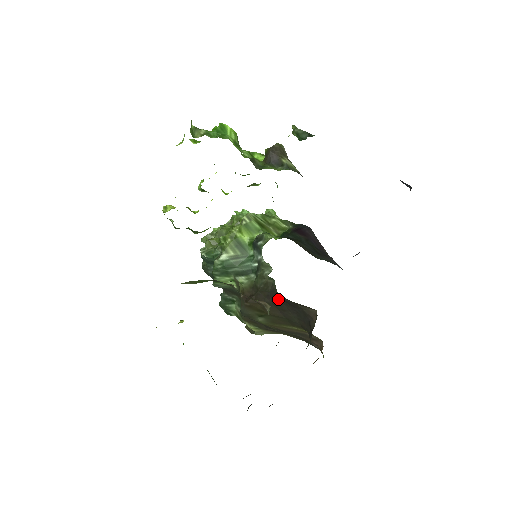
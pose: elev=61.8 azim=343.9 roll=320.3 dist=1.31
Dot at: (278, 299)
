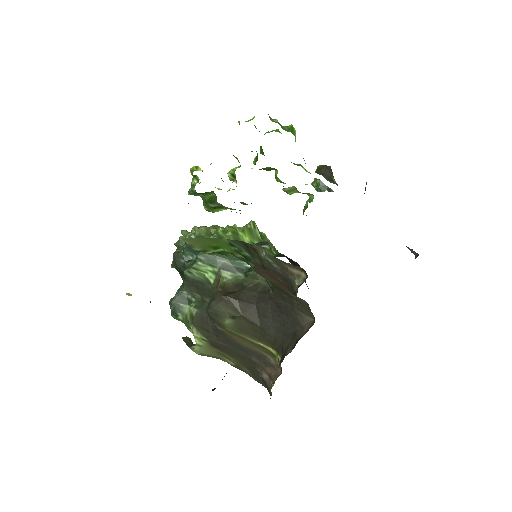
Dot at: (268, 301)
